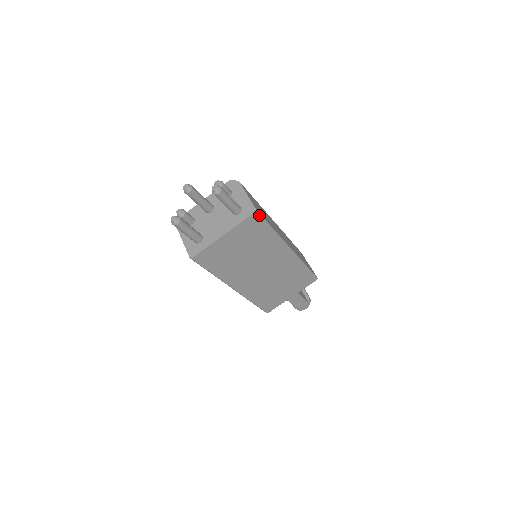
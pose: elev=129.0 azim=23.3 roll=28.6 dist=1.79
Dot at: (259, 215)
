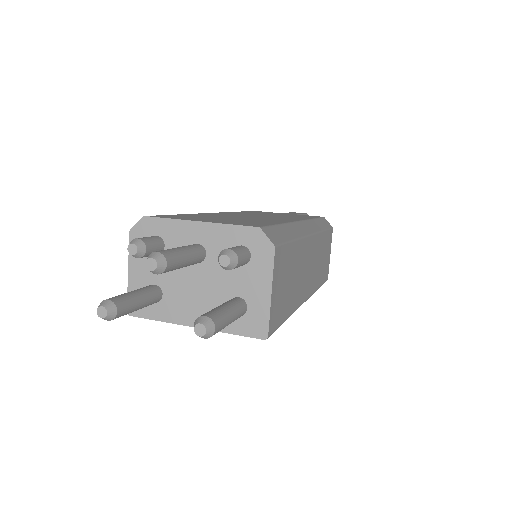
Dot at: (270, 335)
